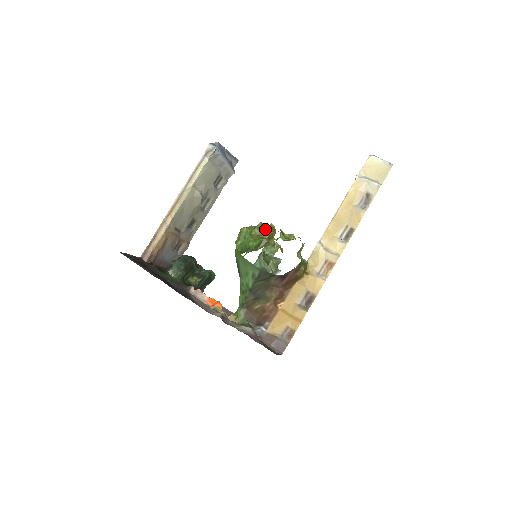
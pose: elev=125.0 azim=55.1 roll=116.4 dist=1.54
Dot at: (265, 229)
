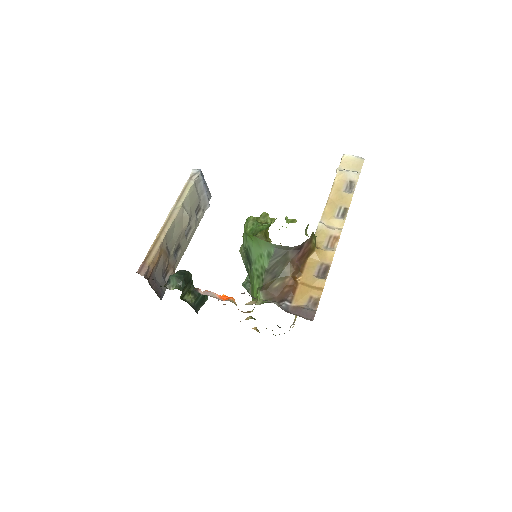
Dot at: (269, 217)
